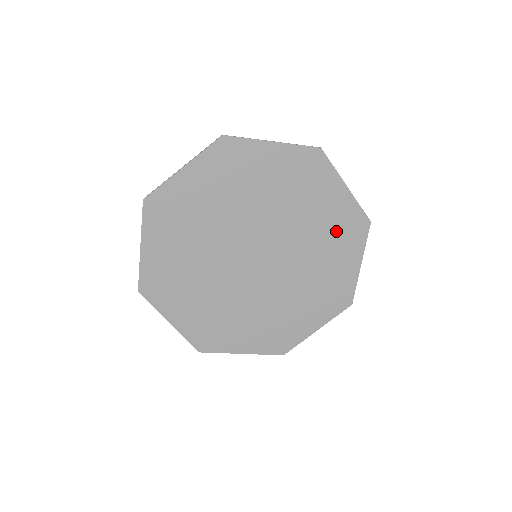
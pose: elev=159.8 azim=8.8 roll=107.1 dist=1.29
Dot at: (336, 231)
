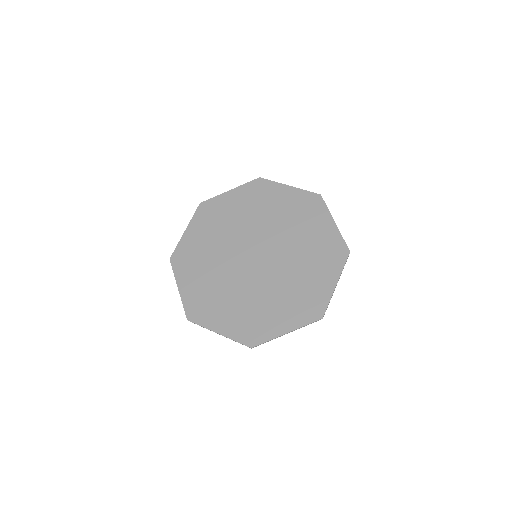
Dot at: (320, 252)
